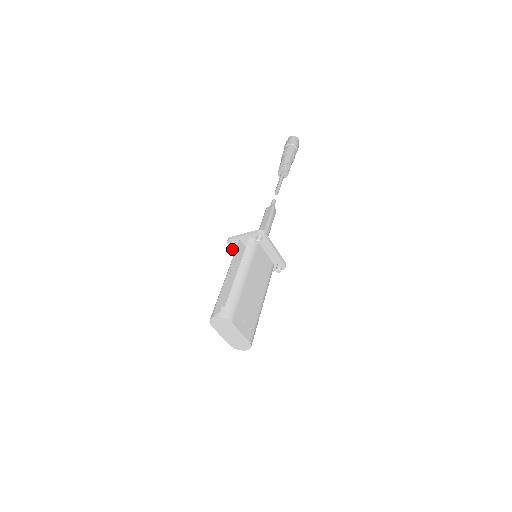
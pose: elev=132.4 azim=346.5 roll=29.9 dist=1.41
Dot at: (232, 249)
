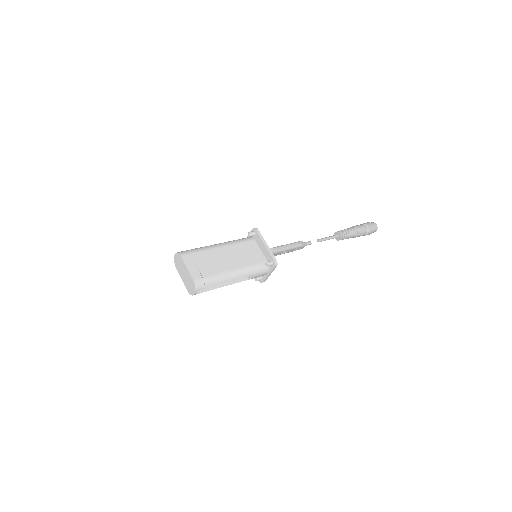
Dot at: occluded
